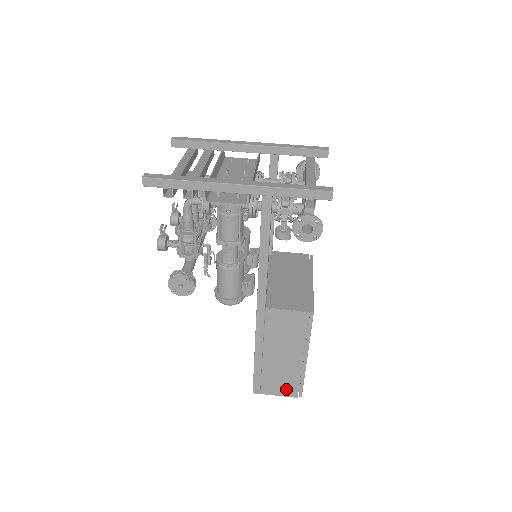
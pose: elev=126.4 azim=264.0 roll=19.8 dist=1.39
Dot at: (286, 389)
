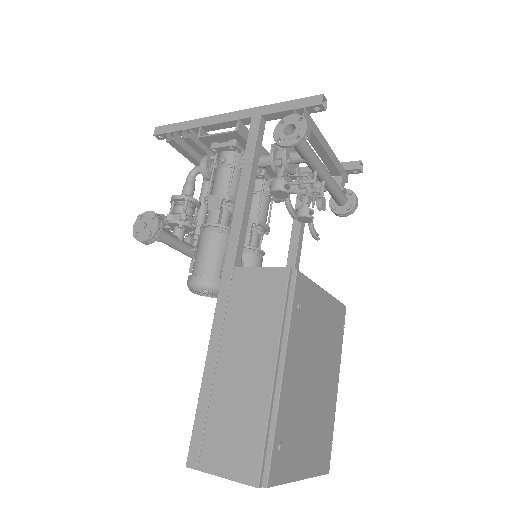
Dot at: (241, 458)
